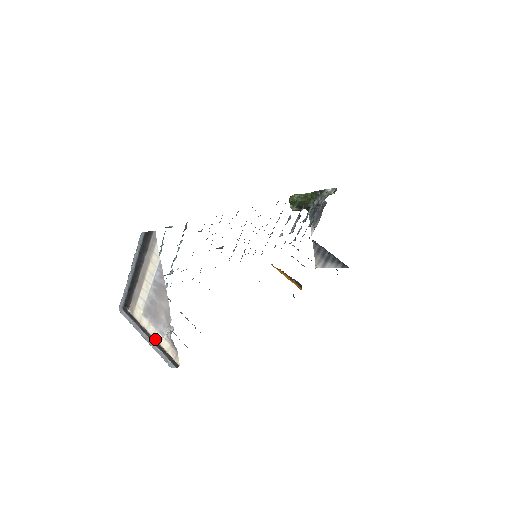
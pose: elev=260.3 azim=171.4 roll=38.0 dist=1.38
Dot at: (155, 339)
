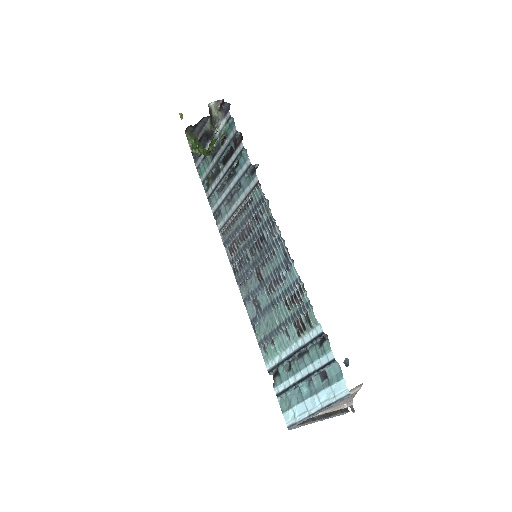
Dot at: (324, 414)
